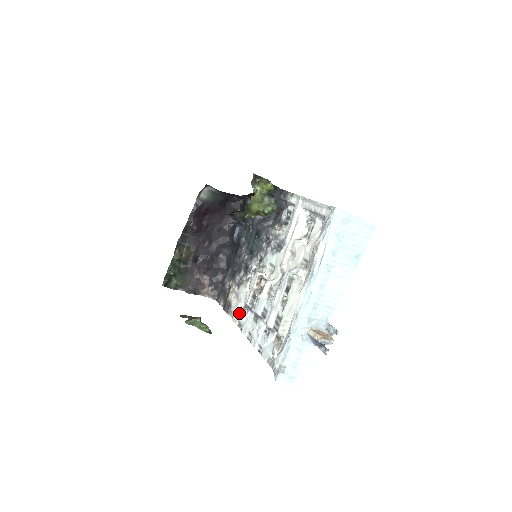
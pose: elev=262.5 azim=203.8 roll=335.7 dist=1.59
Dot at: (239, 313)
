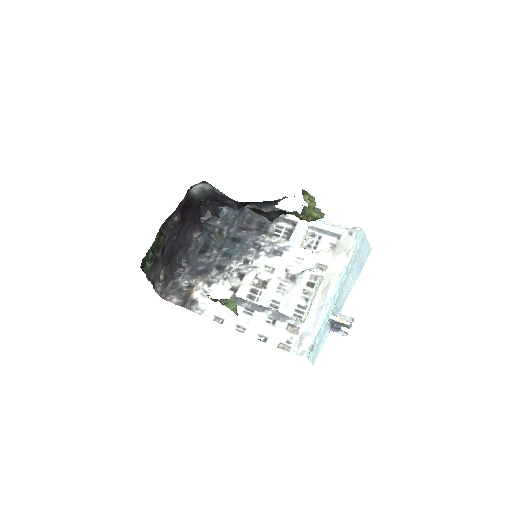
Dot at: (216, 308)
